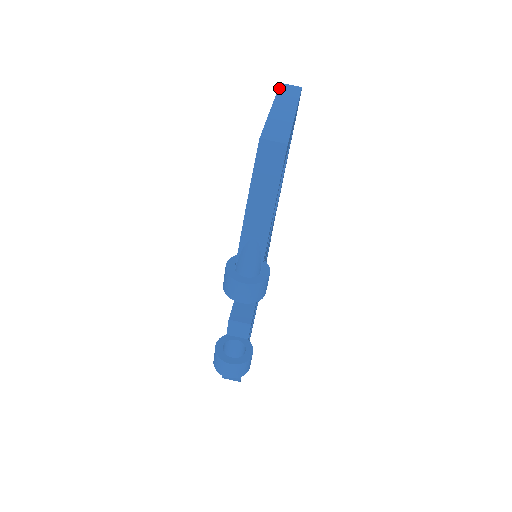
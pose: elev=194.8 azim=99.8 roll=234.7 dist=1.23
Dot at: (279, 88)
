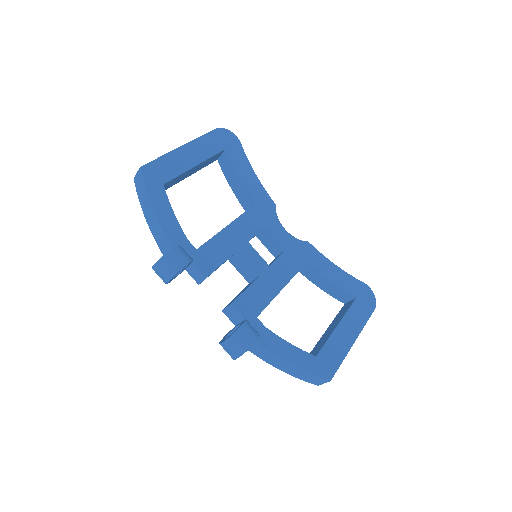
Dot at: occluded
